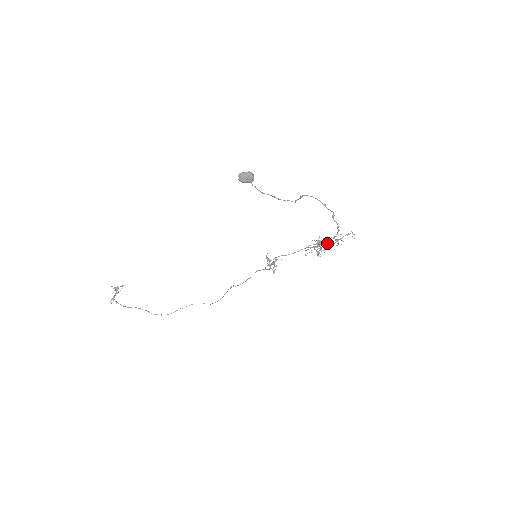
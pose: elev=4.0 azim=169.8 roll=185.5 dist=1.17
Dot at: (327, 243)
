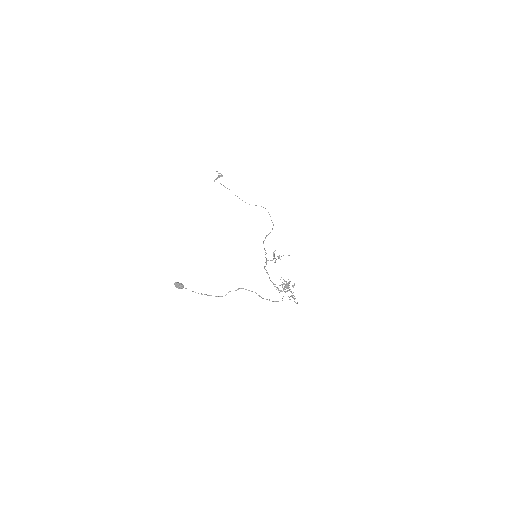
Dot at: (289, 290)
